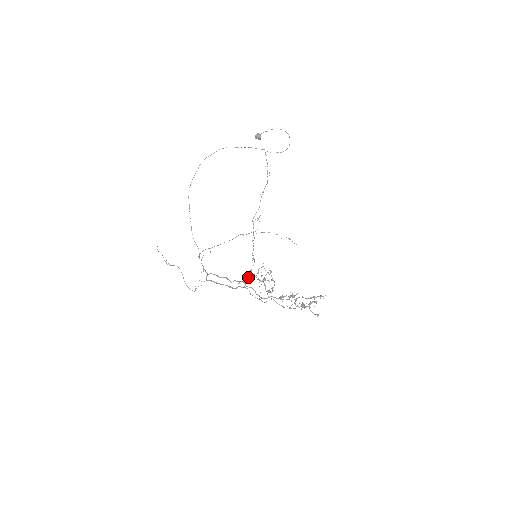
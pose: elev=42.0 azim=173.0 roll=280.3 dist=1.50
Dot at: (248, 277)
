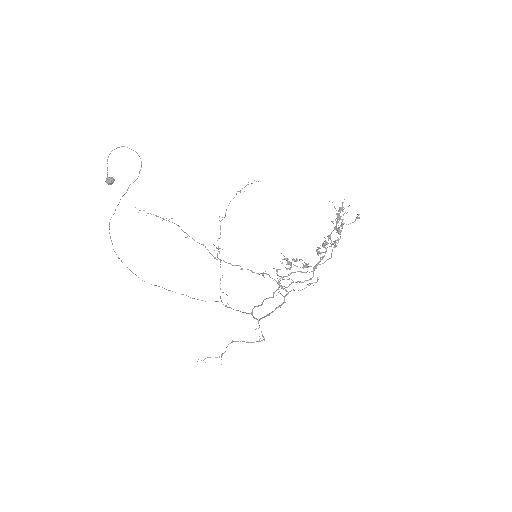
Dot at: occluded
